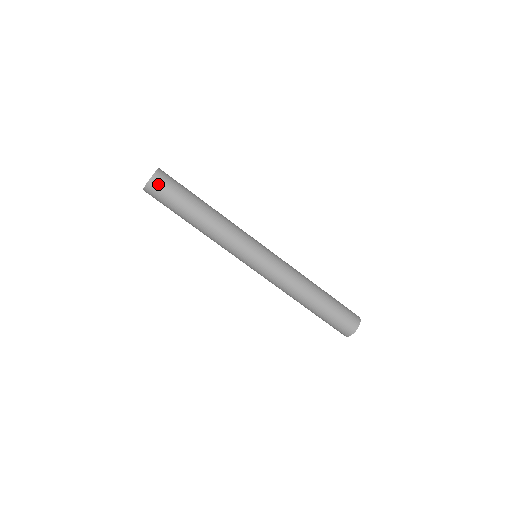
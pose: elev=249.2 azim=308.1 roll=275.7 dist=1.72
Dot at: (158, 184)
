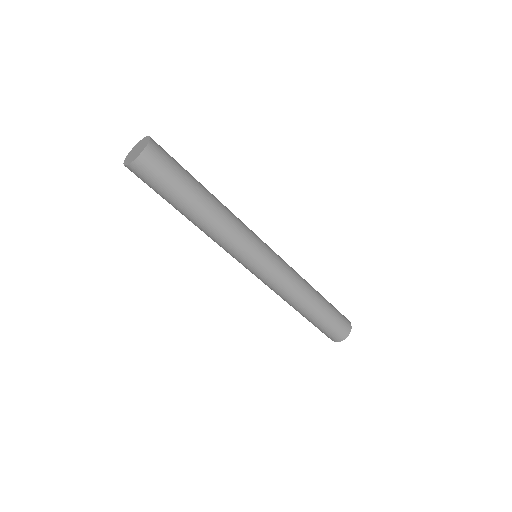
Dot at: (145, 168)
